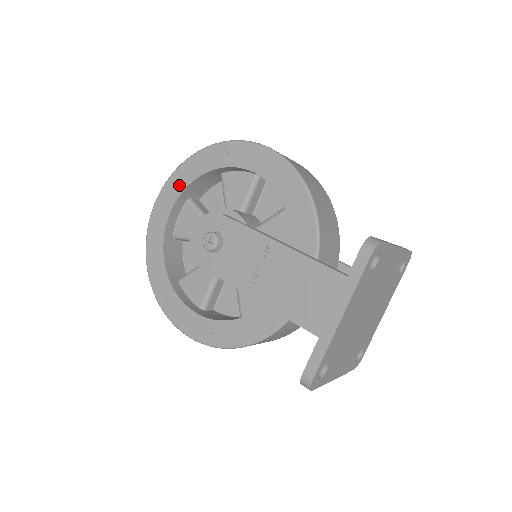
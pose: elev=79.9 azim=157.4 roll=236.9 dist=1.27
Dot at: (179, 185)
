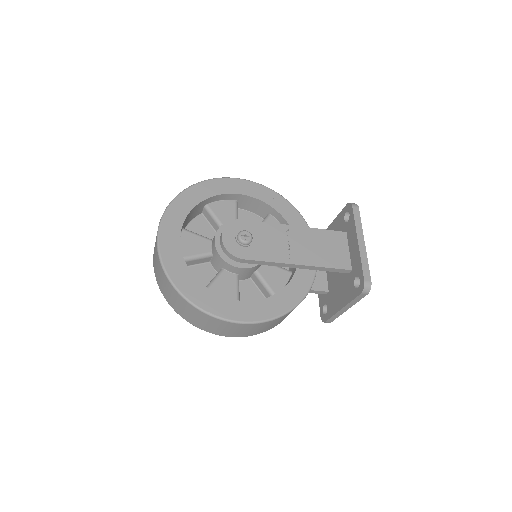
Dot at: (180, 214)
